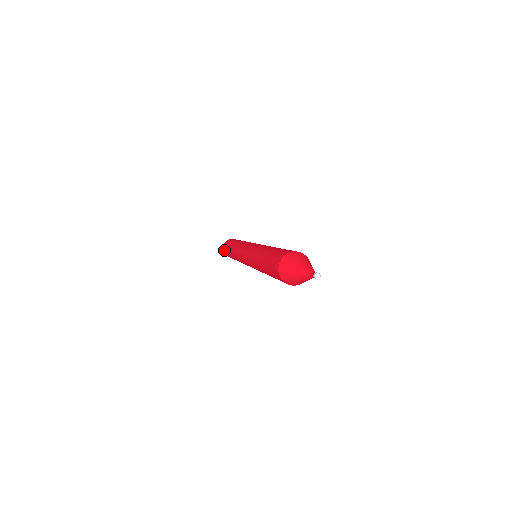
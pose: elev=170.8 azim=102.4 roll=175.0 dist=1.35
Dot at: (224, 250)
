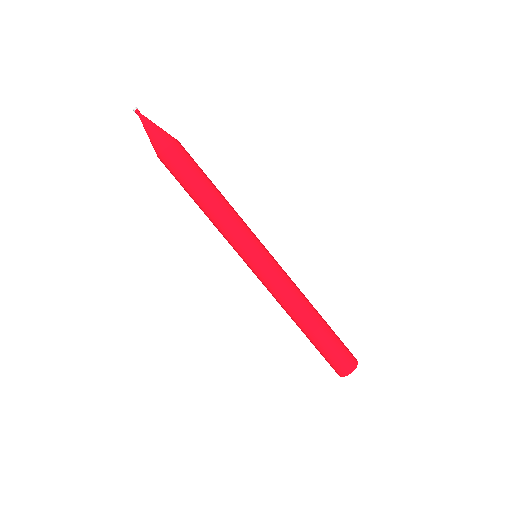
Dot at: occluded
